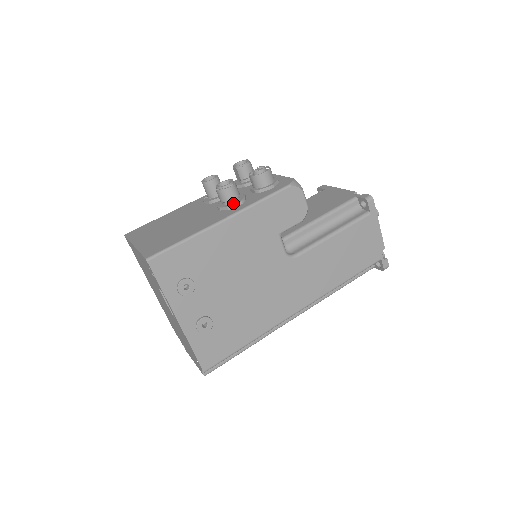
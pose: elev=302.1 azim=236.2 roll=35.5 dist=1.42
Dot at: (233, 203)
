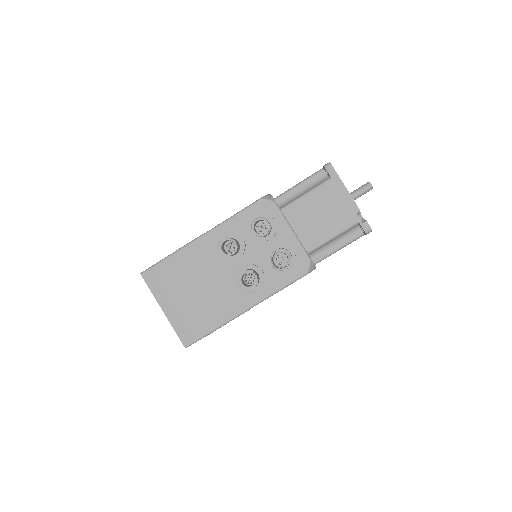
Dot at: (253, 288)
